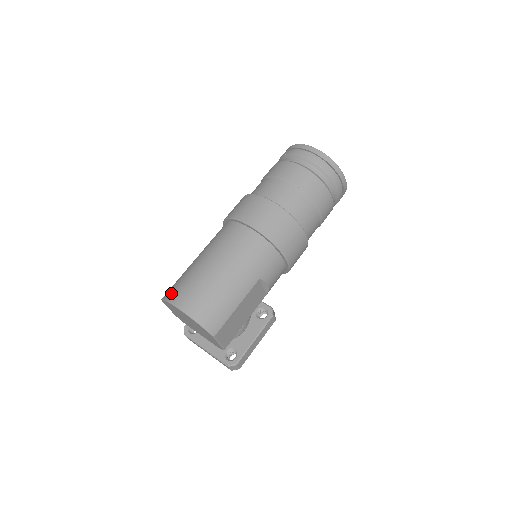
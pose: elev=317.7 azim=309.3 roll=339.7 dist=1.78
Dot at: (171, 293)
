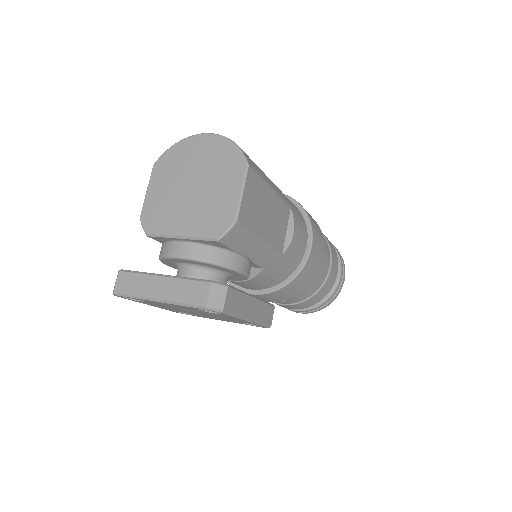
Dot at: occluded
